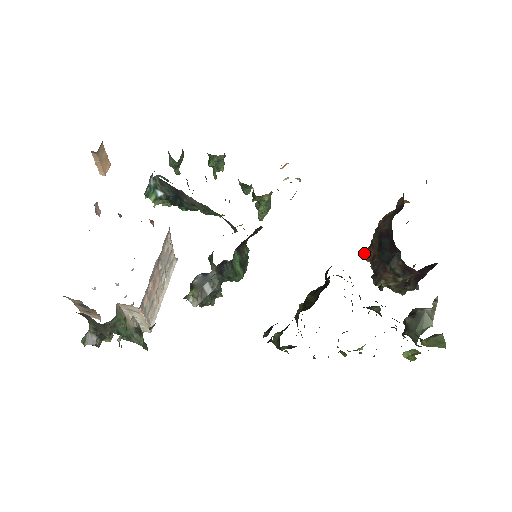
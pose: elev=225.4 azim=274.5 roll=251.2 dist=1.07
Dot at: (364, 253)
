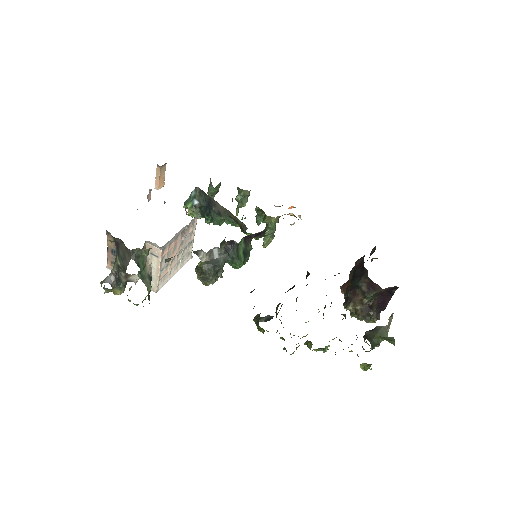
Dot at: (340, 287)
